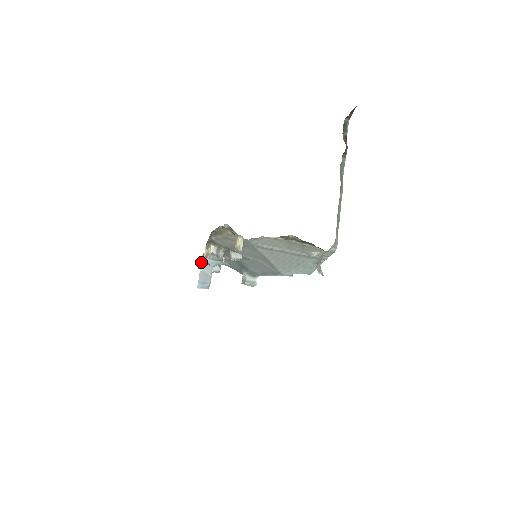
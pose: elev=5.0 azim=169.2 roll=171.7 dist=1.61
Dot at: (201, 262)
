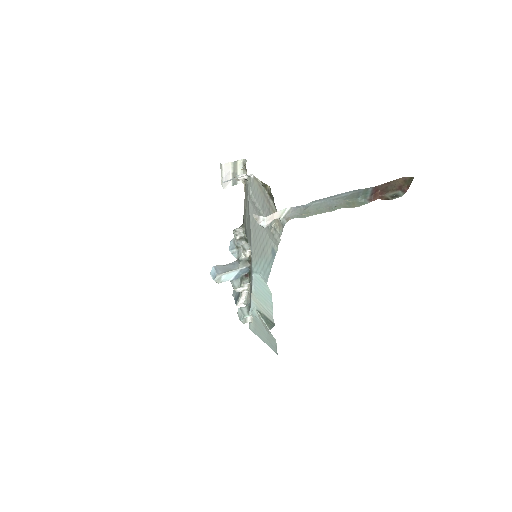
Dot at: (232, 262)
